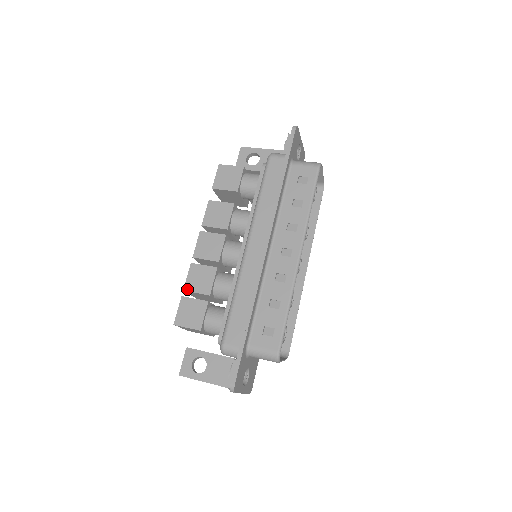
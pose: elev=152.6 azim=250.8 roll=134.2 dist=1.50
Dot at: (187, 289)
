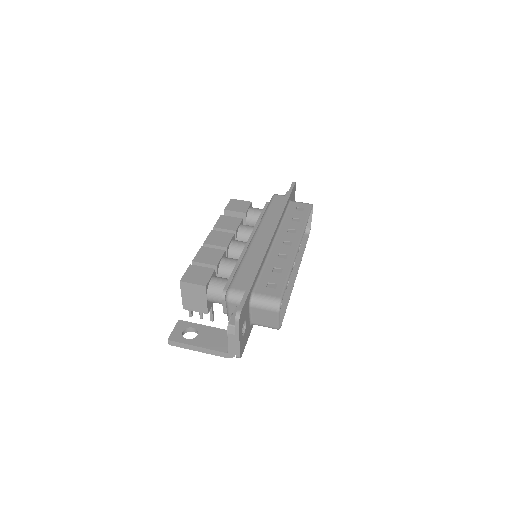
Dot at: (196, 260)
